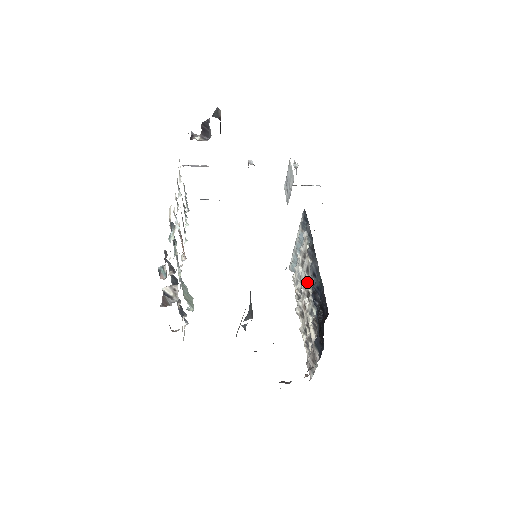
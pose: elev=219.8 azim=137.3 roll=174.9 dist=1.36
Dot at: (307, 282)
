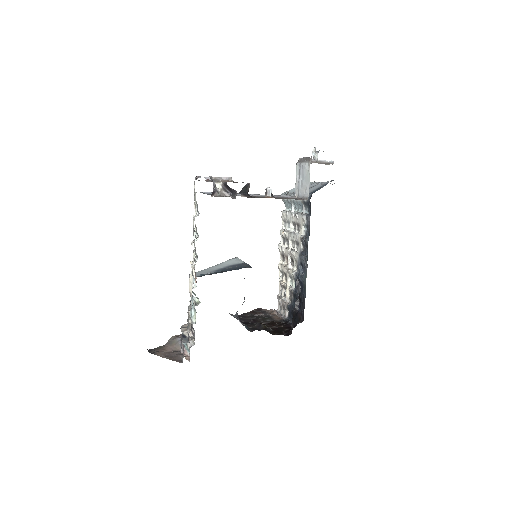
Dot at: (294, 256)
